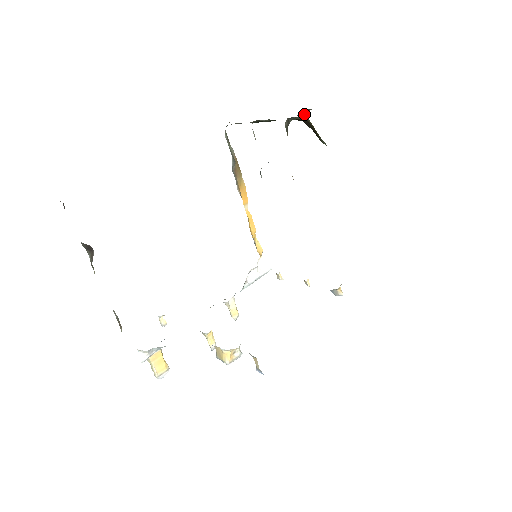
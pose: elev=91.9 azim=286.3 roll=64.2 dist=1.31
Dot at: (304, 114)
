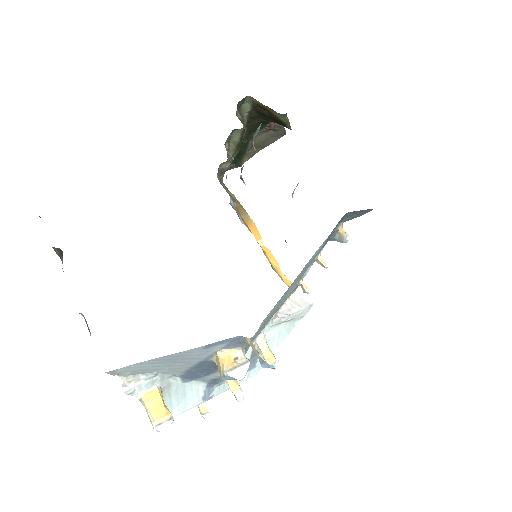
Dot at: (273, 125)
